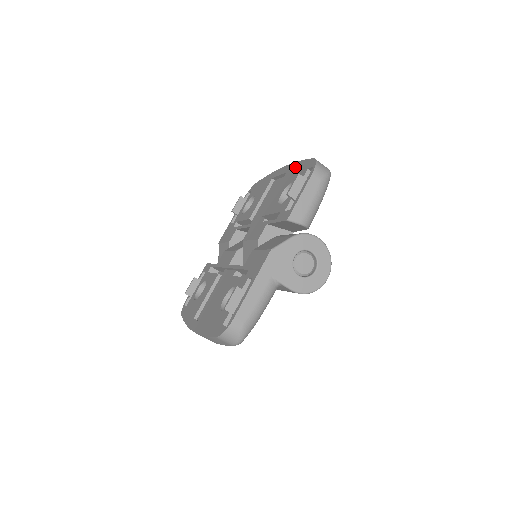
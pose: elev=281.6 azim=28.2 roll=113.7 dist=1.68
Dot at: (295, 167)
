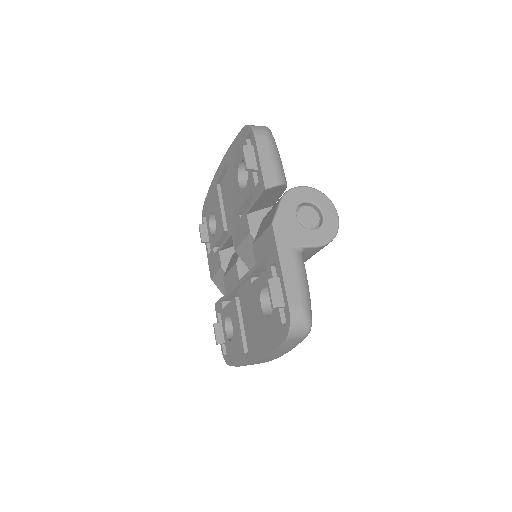
Dot at: (232, 152)
